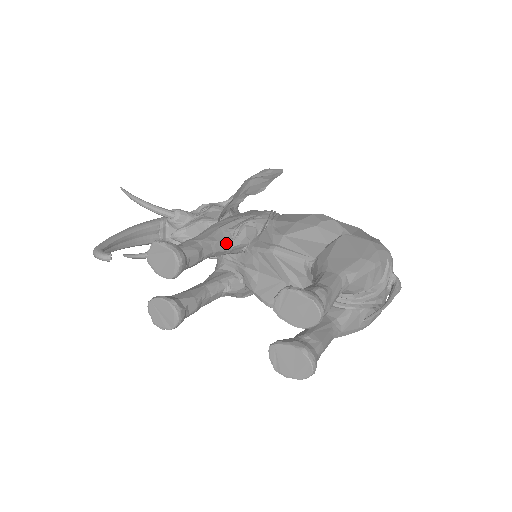
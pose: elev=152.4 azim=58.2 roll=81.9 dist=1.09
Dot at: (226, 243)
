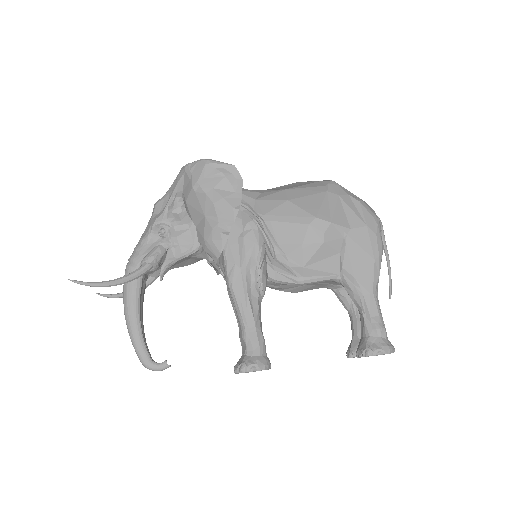
Dot at: (260, 299)
